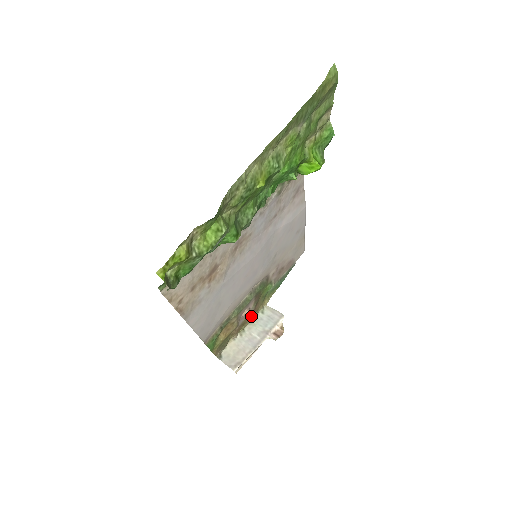
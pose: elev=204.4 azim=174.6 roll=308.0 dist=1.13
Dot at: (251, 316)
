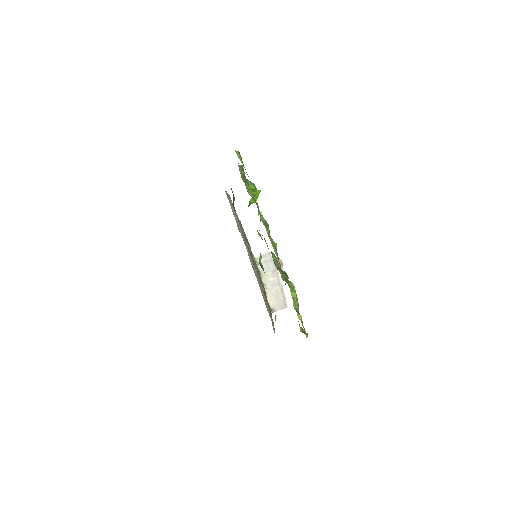
Dot at: occluded
